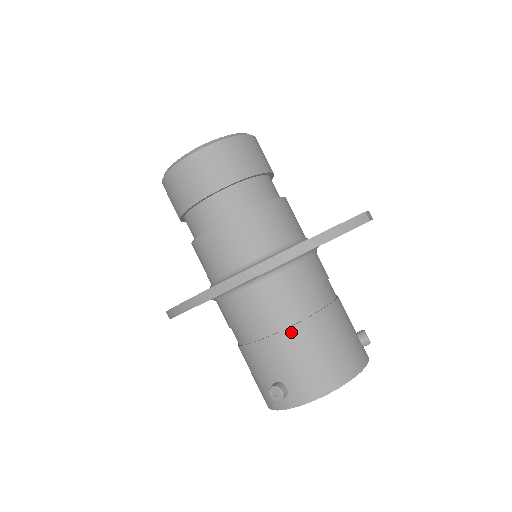
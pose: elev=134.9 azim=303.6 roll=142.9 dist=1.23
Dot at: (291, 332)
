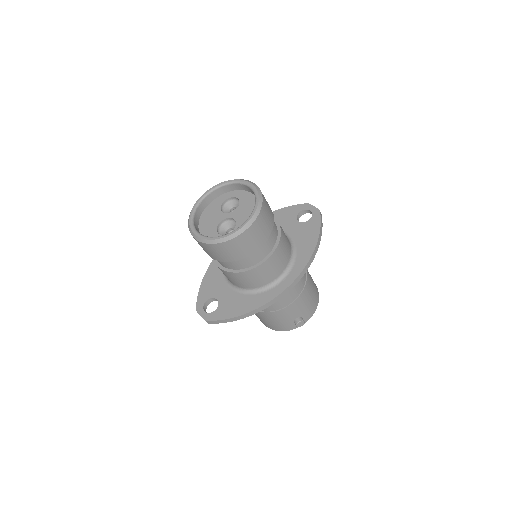
Dot at: (304, 291)
